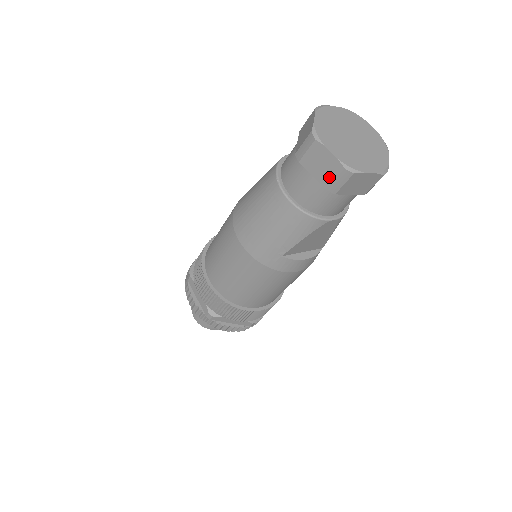
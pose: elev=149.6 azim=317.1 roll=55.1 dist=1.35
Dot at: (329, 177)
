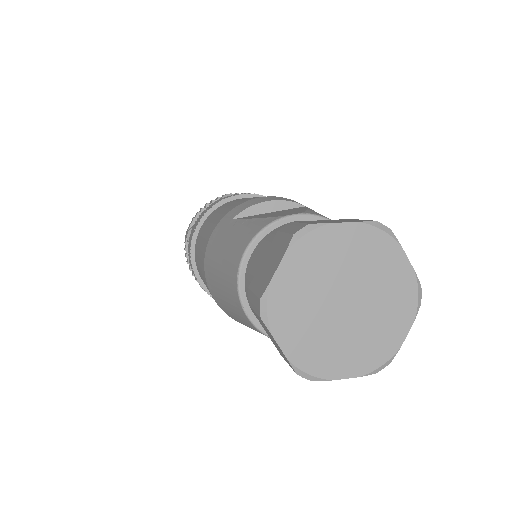
Dot at: (282, 355)
